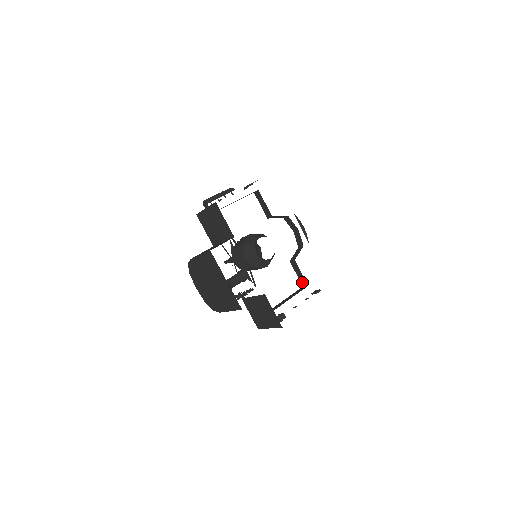
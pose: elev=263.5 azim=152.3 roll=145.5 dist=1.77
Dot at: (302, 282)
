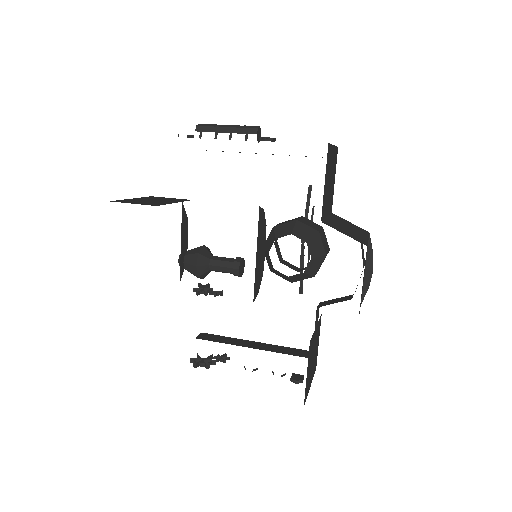
Dot at: occluded
